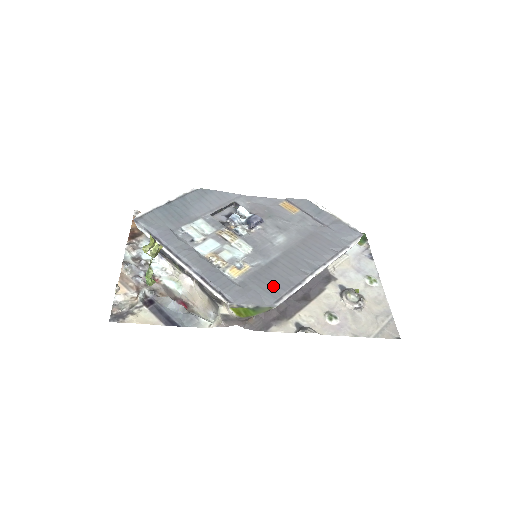
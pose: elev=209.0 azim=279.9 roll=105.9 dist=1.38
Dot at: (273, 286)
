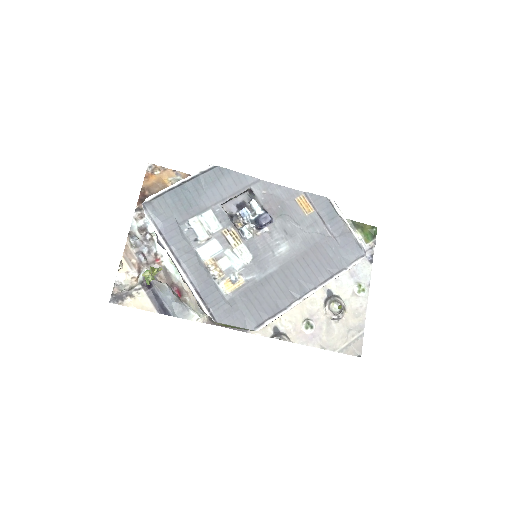
Dot at: (259, 309)
